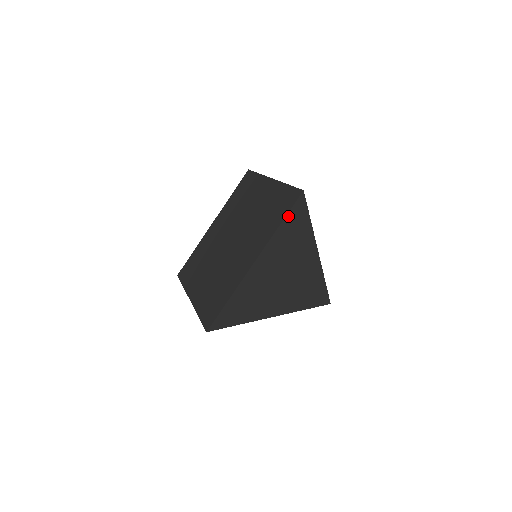
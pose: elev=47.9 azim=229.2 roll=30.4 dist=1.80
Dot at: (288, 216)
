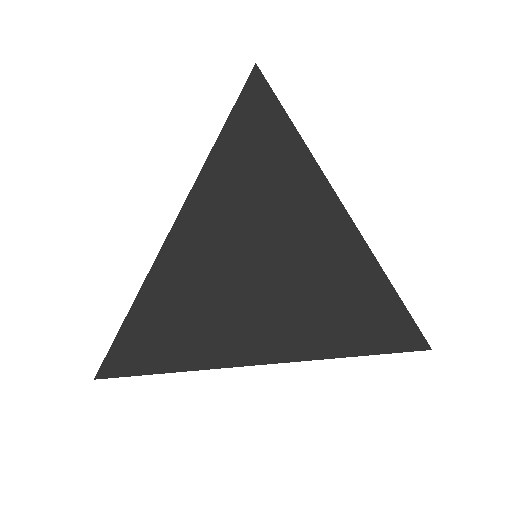
Dot at: (233, 123)
